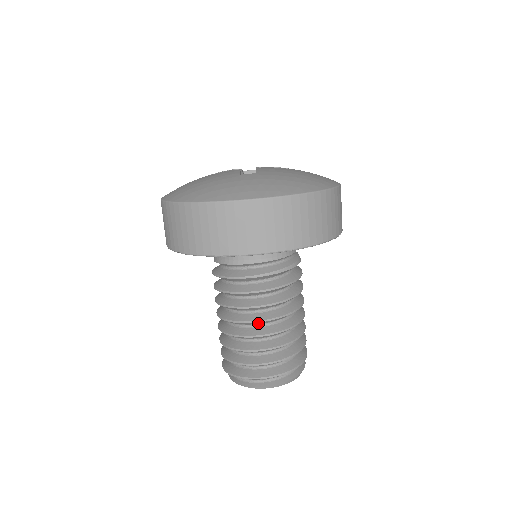
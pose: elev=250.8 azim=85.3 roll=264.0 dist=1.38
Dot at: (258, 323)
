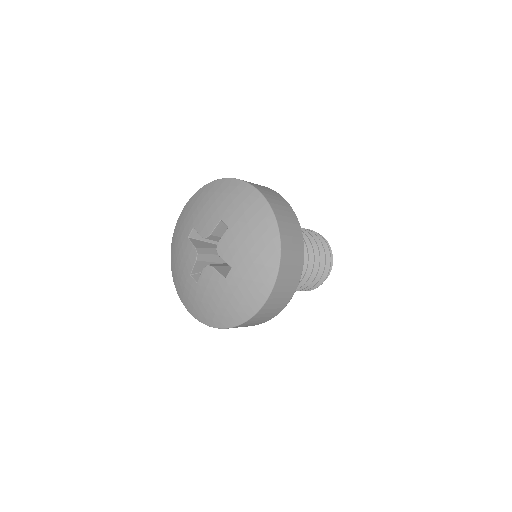
Dot at: occluded
